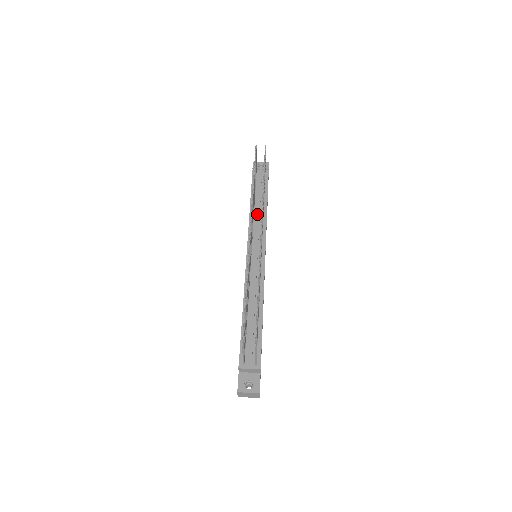
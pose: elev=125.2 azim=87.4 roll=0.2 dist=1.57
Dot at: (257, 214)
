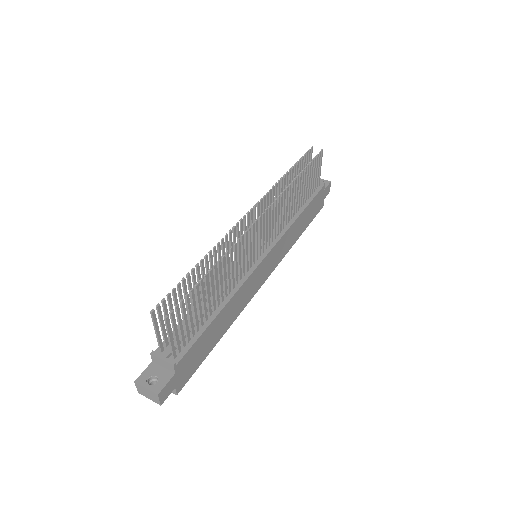
Dot at: occluded
